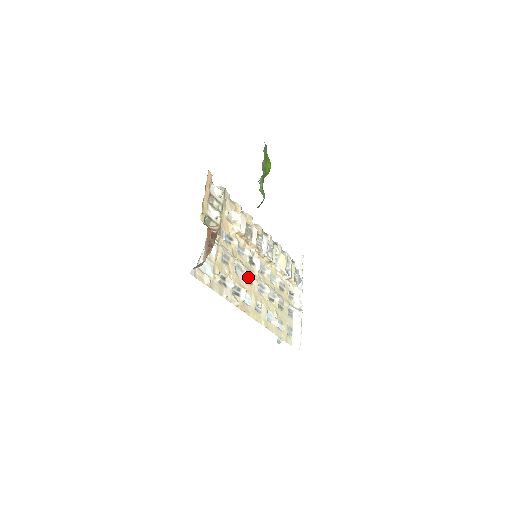
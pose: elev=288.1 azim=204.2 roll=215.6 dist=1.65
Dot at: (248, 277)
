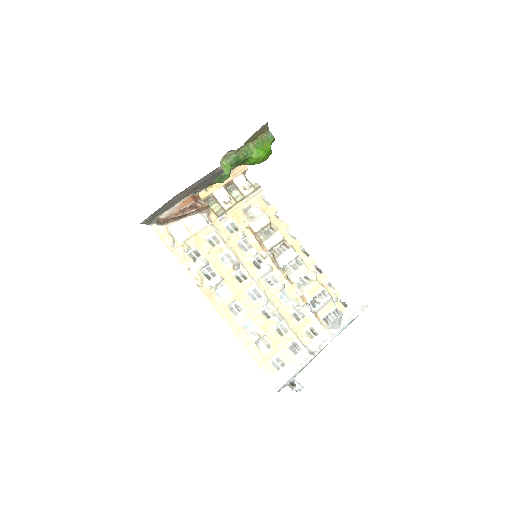
Dot at: (240, 274)
